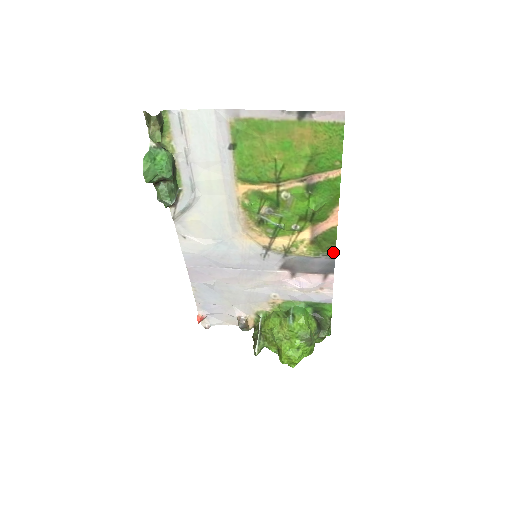
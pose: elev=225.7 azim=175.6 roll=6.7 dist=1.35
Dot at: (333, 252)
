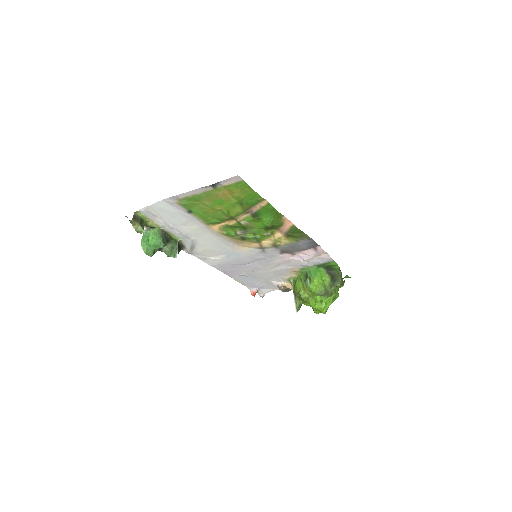
Dot at: (307, 236)
